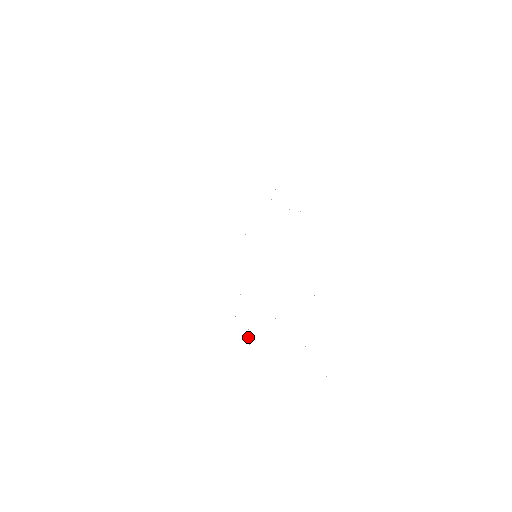
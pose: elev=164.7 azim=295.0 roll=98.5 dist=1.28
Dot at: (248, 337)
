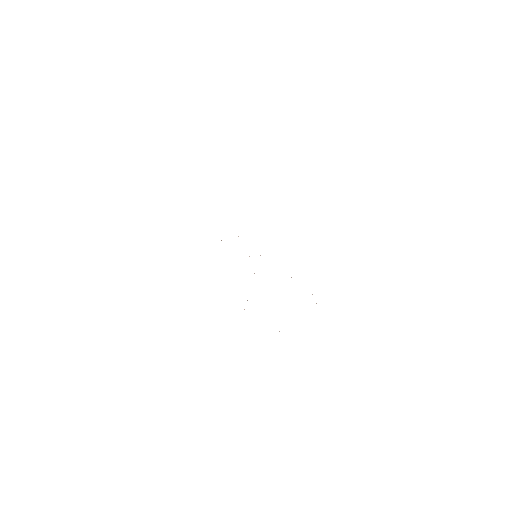
Dot at: occluded
